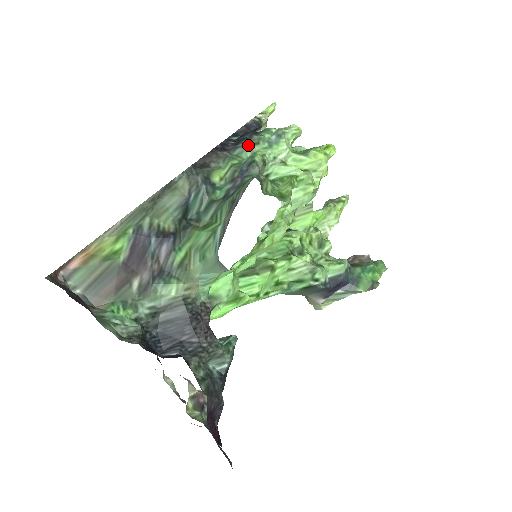
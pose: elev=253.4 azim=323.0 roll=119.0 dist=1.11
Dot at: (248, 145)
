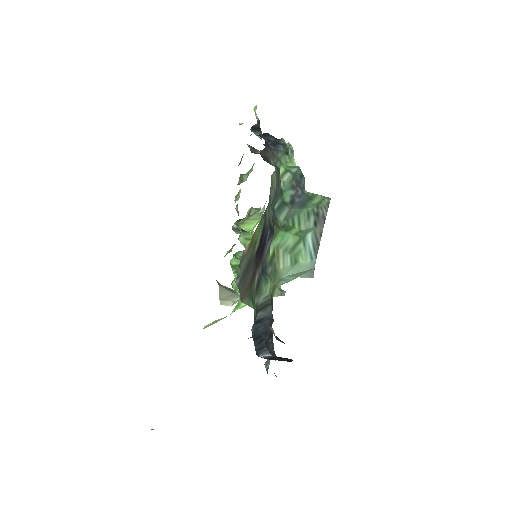
Dot at: (284, 152)
